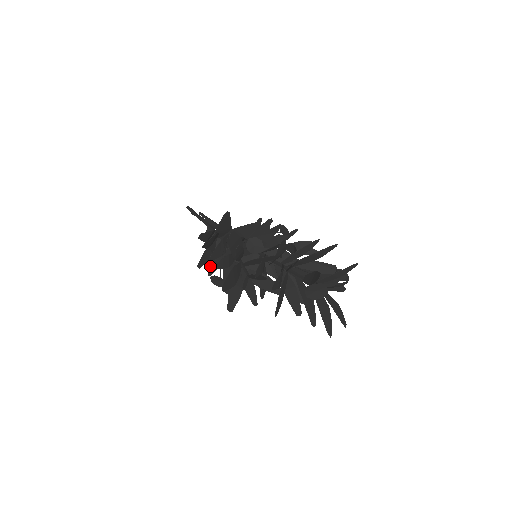
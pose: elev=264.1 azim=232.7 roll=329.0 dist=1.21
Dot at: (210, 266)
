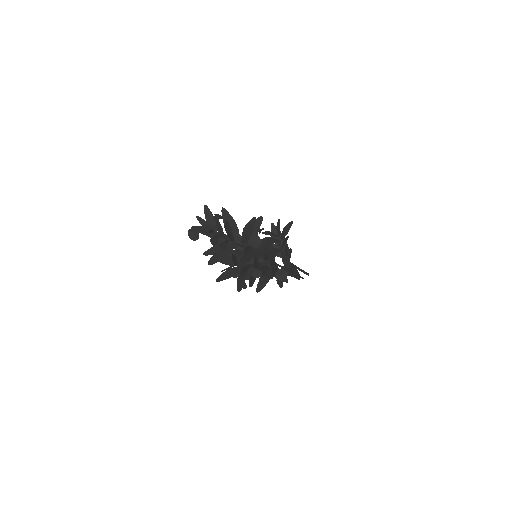
Dot at: (259, 285)
